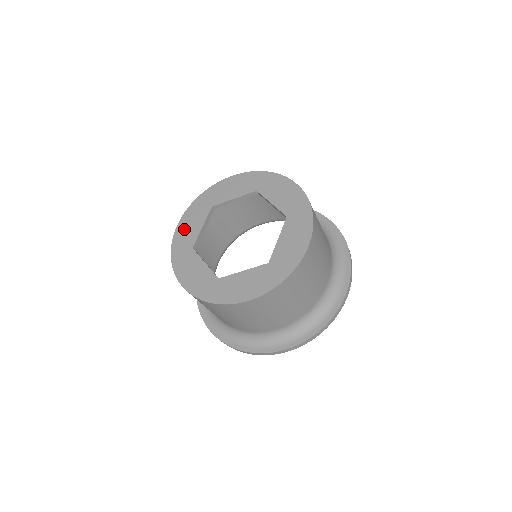
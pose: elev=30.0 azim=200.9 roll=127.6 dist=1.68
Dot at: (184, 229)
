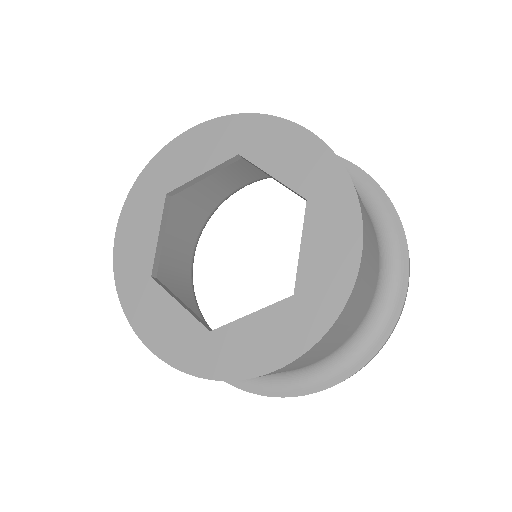
Dot at: (182, 150)
